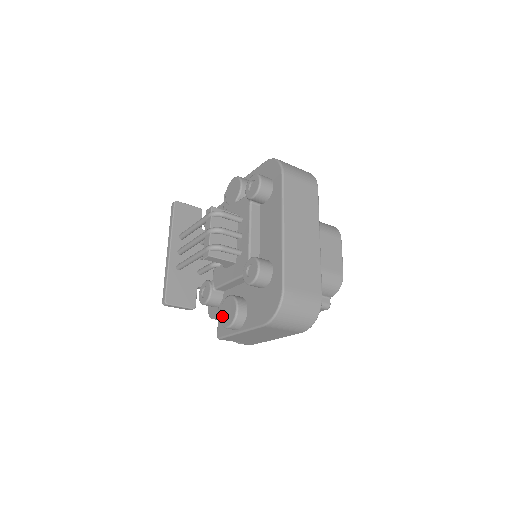
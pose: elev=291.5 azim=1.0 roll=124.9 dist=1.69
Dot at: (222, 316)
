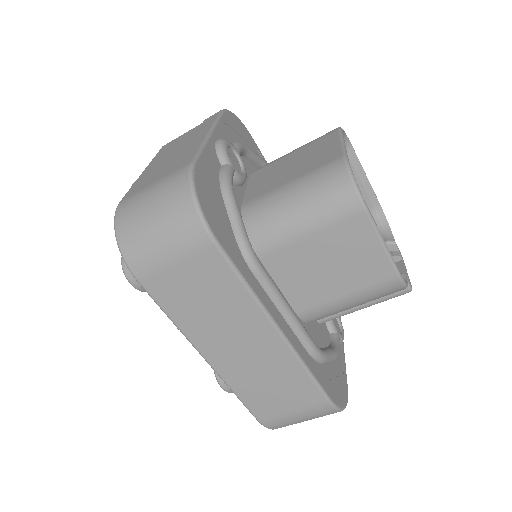
Dot at: occluded
